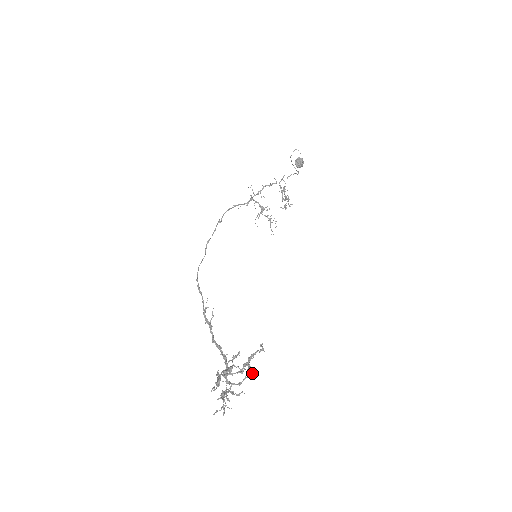
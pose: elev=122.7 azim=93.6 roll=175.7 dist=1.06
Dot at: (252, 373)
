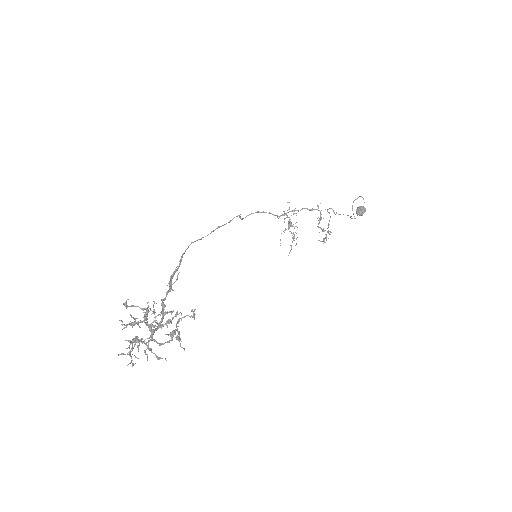
Dot at: occluded
